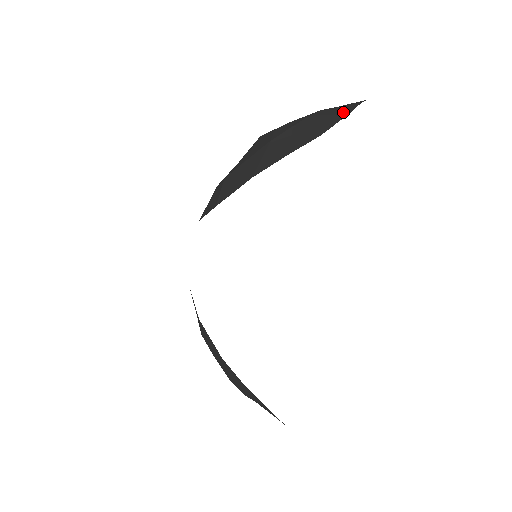
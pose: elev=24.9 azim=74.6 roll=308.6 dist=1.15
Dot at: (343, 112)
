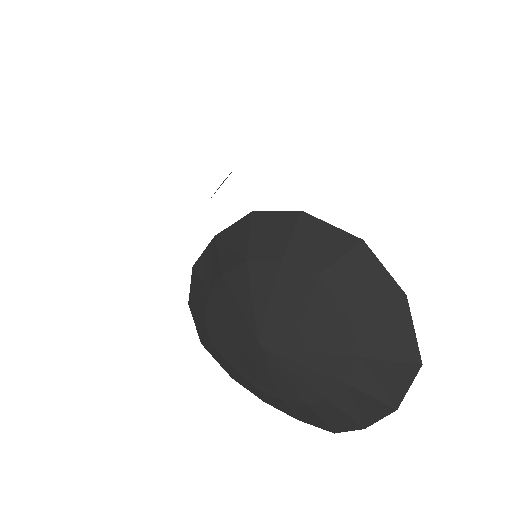
Dot at: (334, 427)
